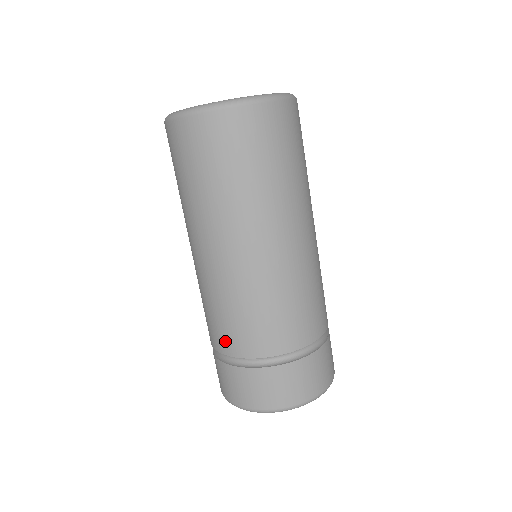
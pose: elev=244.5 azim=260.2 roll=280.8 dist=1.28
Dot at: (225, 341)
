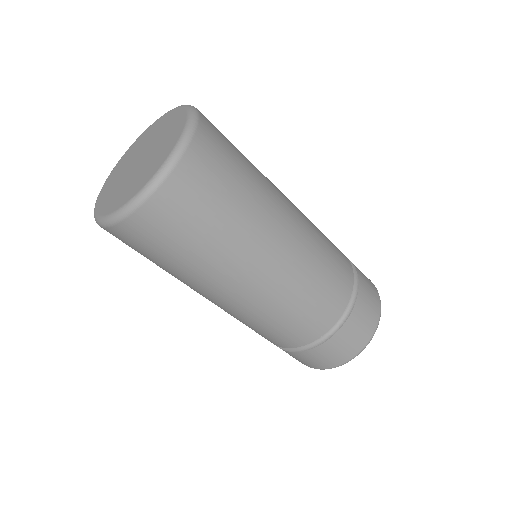
Dot at: (286, 341)
